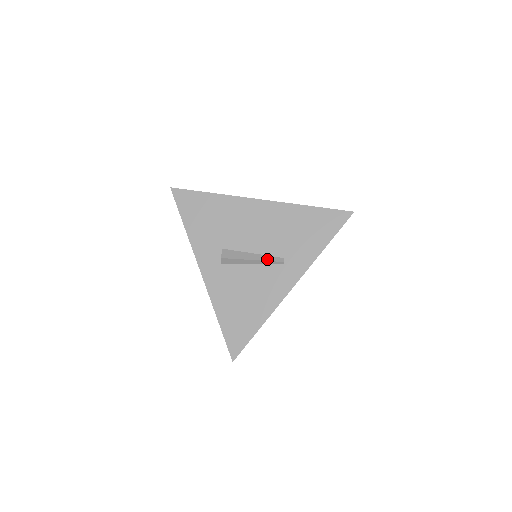
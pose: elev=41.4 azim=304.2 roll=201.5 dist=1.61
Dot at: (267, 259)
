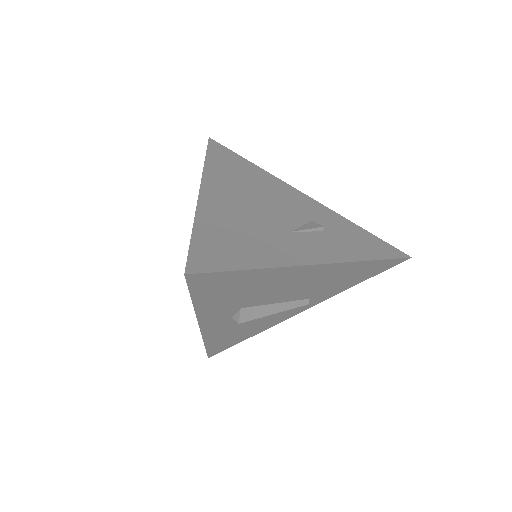
Dot at: (292, 307)
